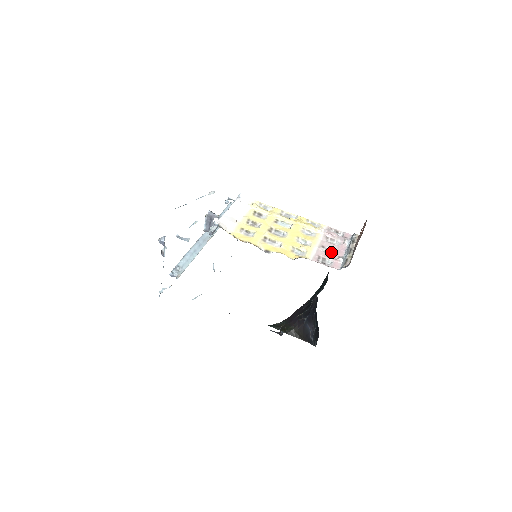
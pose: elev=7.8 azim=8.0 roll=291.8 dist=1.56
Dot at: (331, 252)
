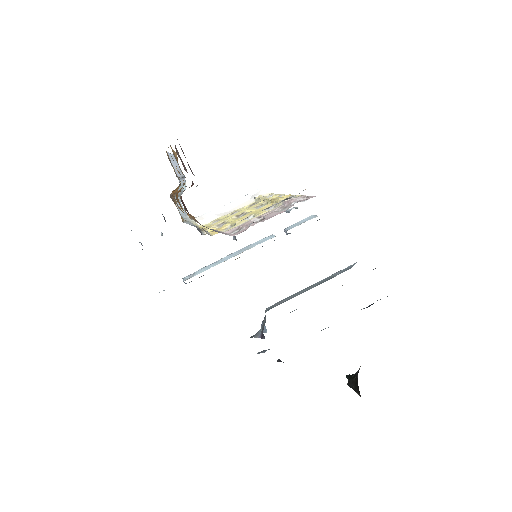
Dot at: (263, 221)
